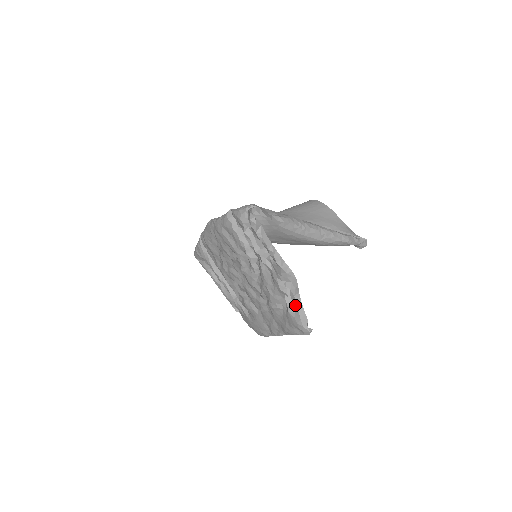
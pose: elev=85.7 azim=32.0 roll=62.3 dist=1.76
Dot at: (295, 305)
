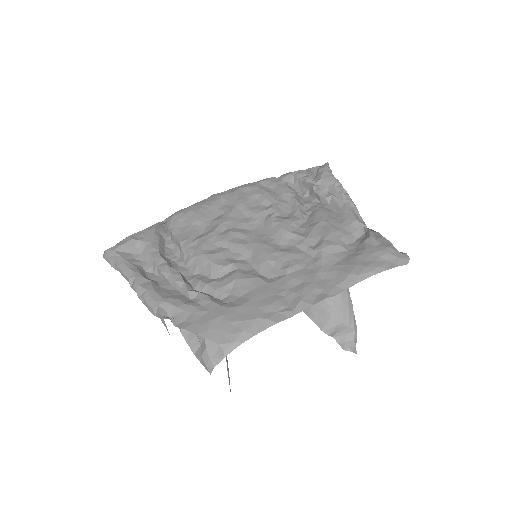
Dot at: (378, 235)
